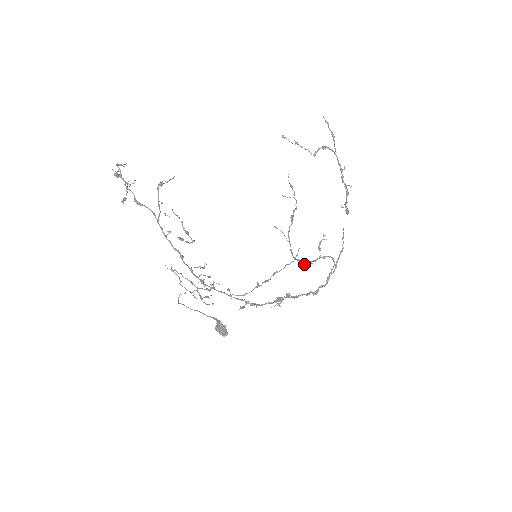
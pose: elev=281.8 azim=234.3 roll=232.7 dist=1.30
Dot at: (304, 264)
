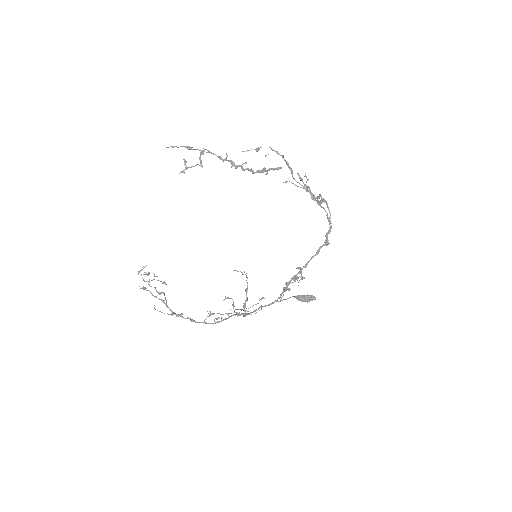
Dot at: occluded
